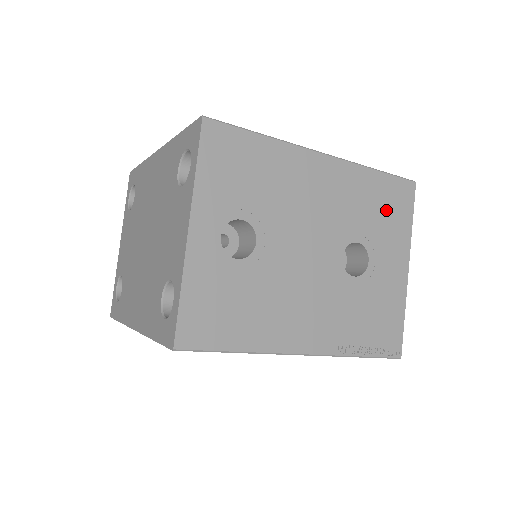
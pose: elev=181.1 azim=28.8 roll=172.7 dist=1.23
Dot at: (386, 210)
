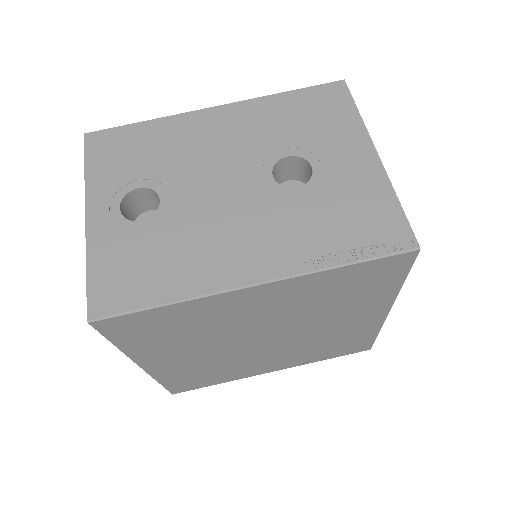
Dot at: (314, 116)
